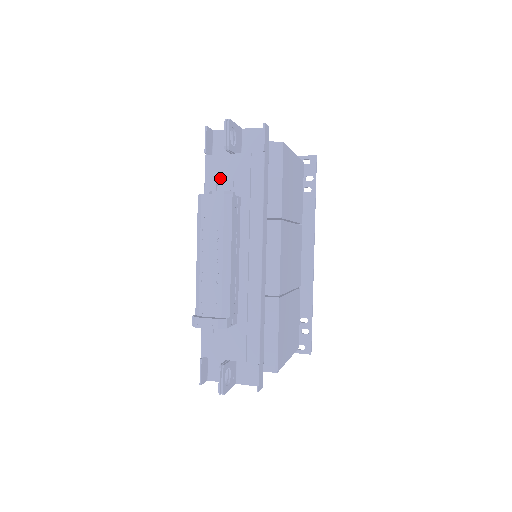
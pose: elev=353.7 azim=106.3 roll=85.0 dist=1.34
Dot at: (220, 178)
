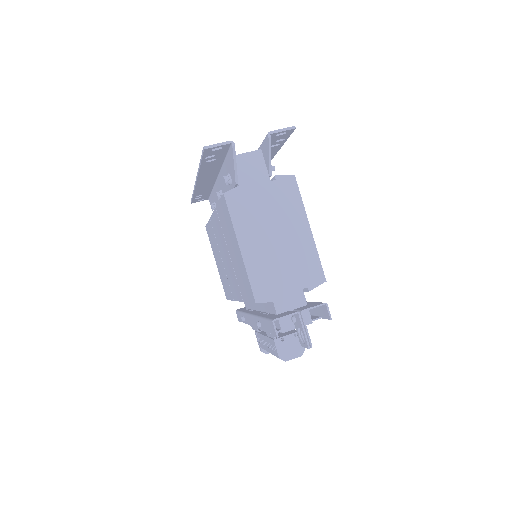
Dot at: occluded
